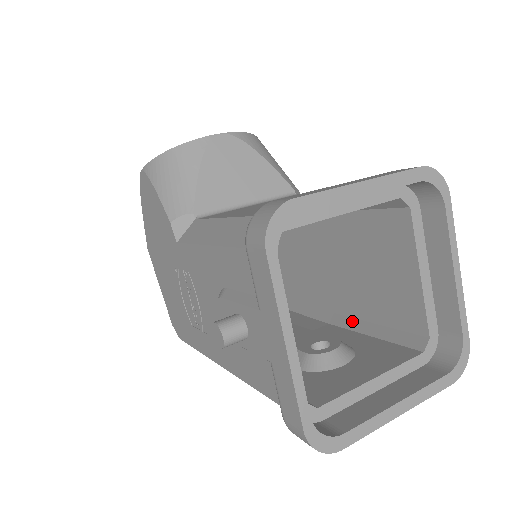
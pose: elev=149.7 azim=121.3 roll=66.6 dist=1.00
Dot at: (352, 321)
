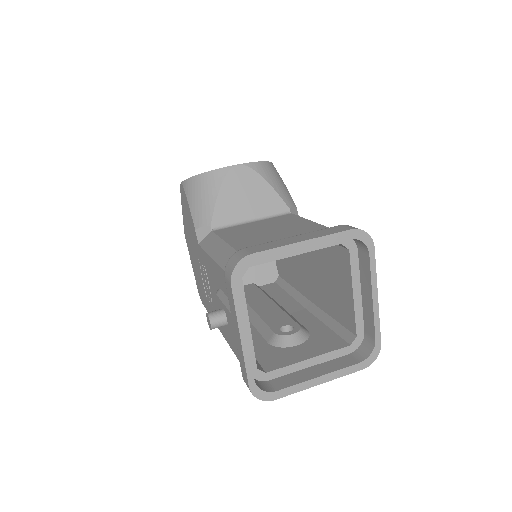
Dot at: (319, 311)
